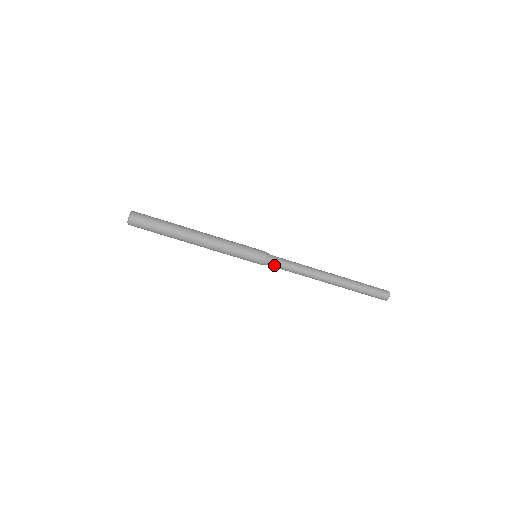
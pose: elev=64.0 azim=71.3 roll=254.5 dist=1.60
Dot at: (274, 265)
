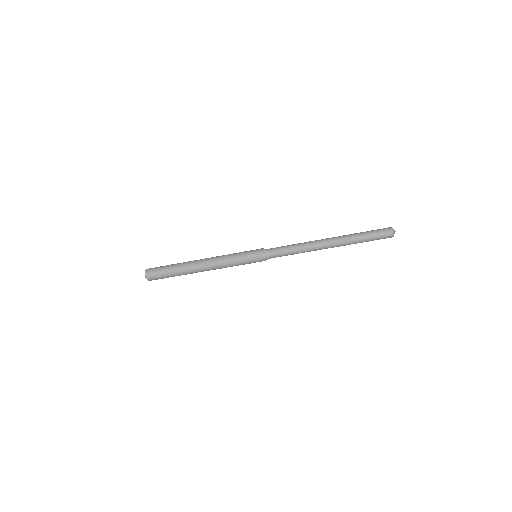
Dot at: (274, 257)
